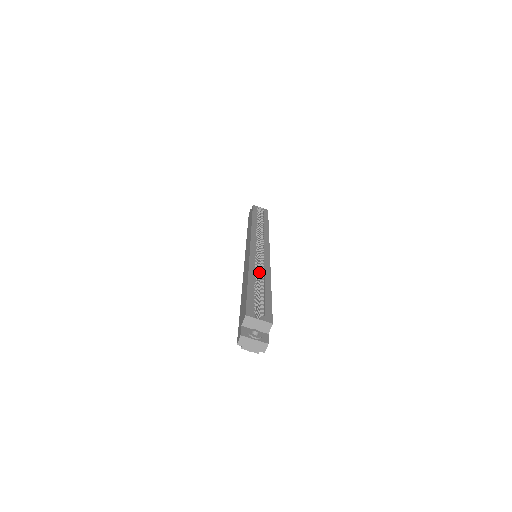
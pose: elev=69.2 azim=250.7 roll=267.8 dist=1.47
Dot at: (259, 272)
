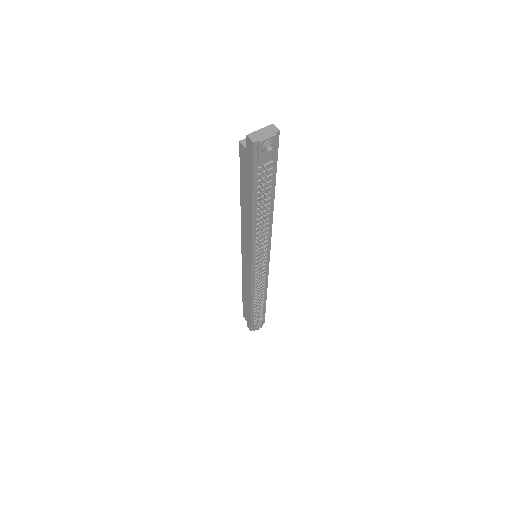
Dot at: occluded
